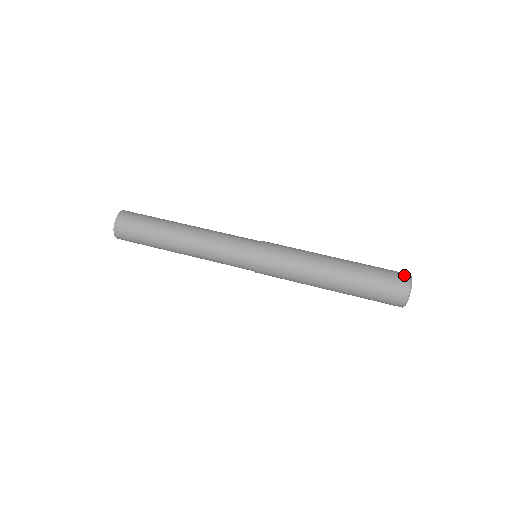
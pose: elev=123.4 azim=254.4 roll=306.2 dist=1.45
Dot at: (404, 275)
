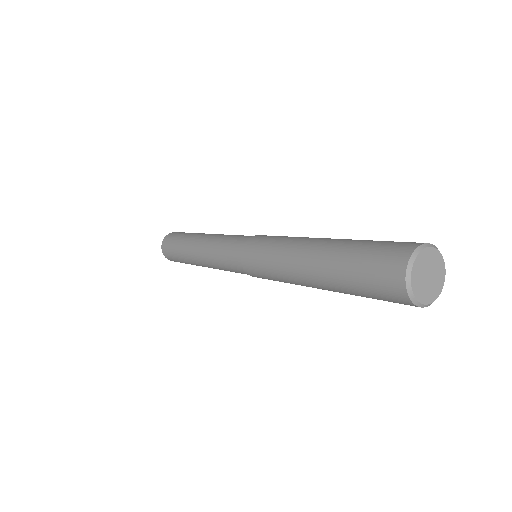
Dot at: occluded
